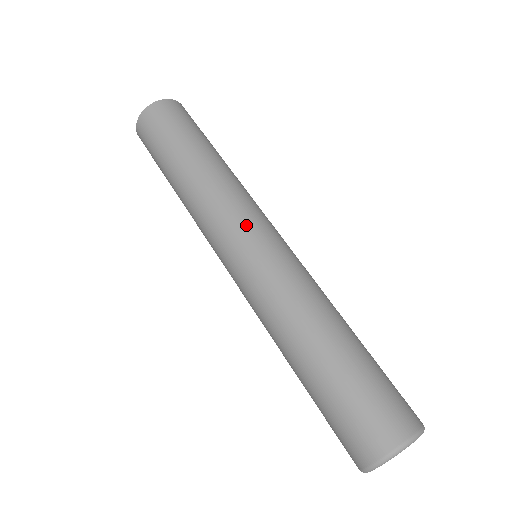
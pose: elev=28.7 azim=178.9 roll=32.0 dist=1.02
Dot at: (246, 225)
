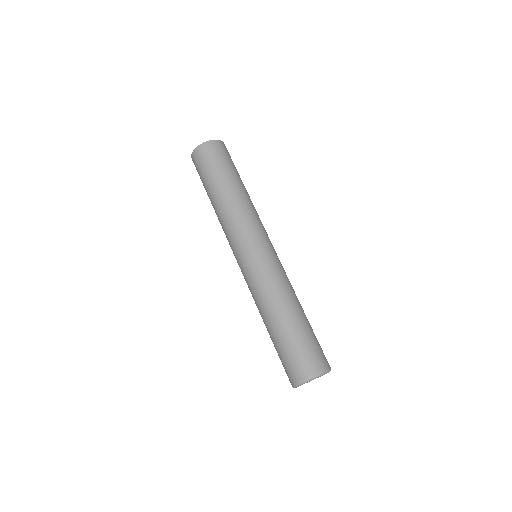
Dot at: (265, 236)
